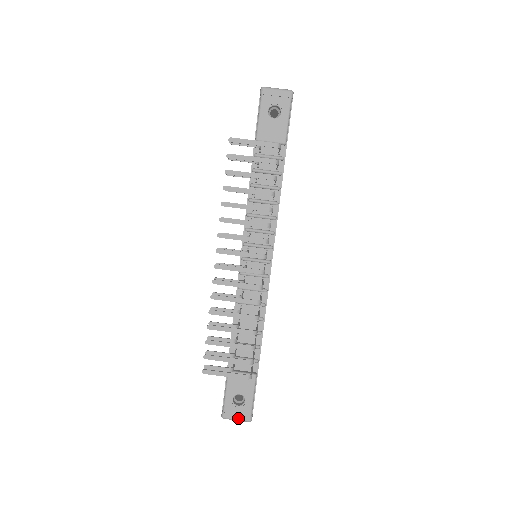
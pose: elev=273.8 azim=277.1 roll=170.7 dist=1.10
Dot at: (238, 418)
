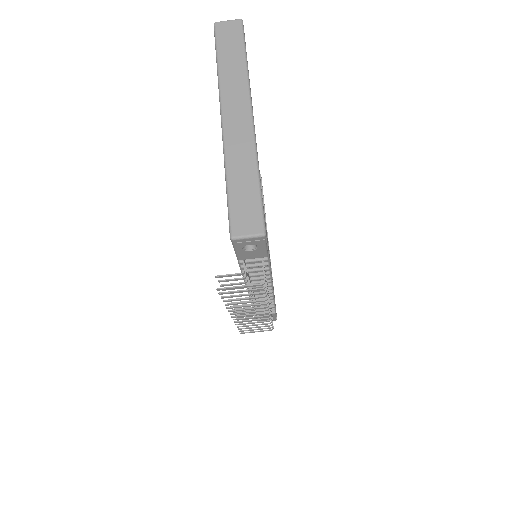
Dot at: occluded
